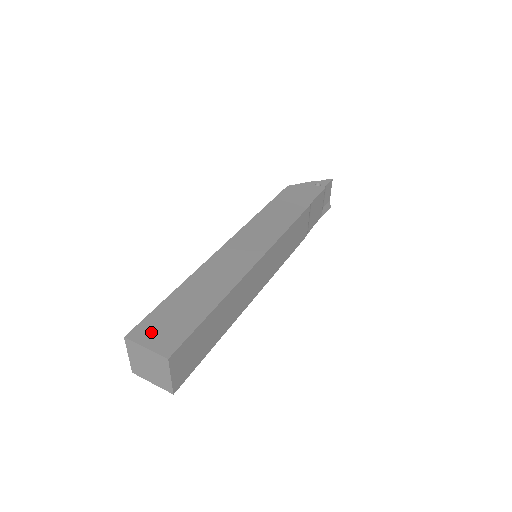
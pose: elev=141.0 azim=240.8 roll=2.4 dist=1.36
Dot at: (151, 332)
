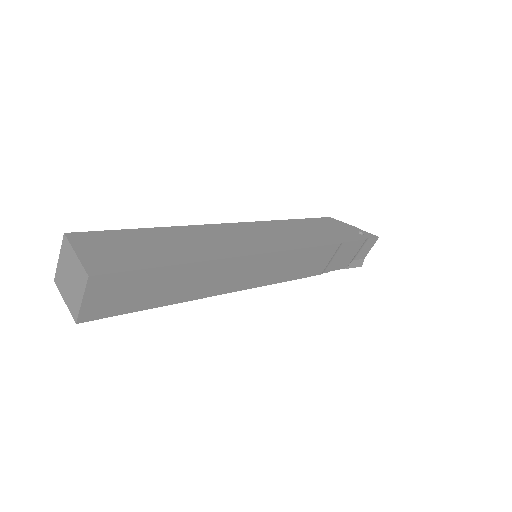
Dot at: (94, 245)
